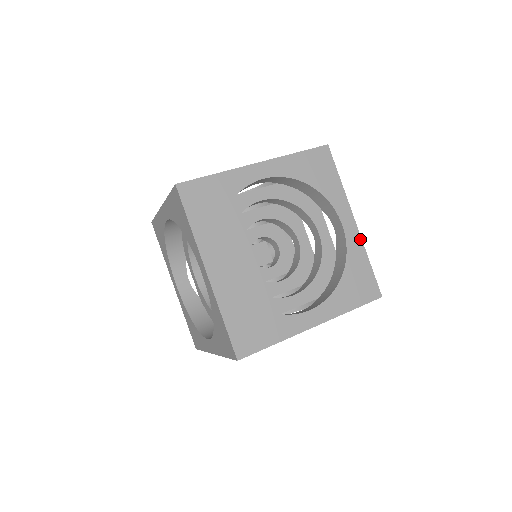
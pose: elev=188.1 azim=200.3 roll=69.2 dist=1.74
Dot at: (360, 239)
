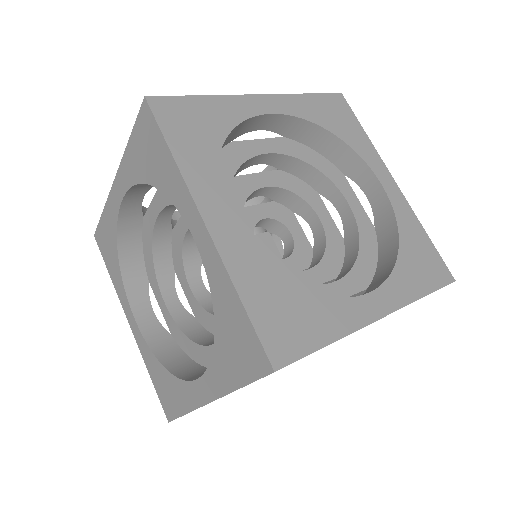
Dot at: (407, 204)
